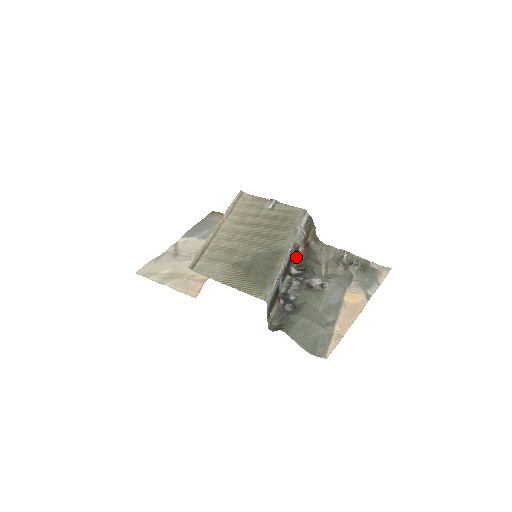
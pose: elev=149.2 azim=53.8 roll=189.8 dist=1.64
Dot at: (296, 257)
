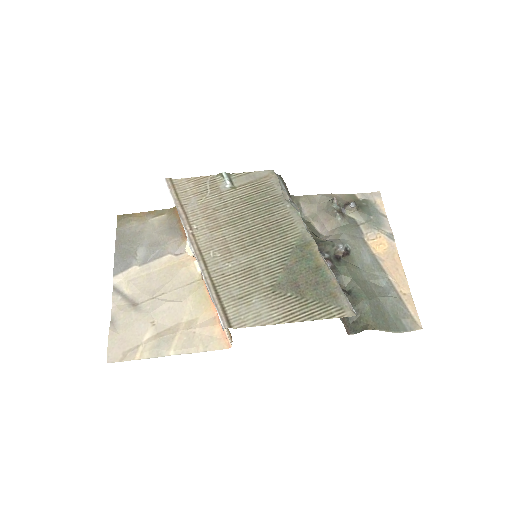
Dot at: occluded
